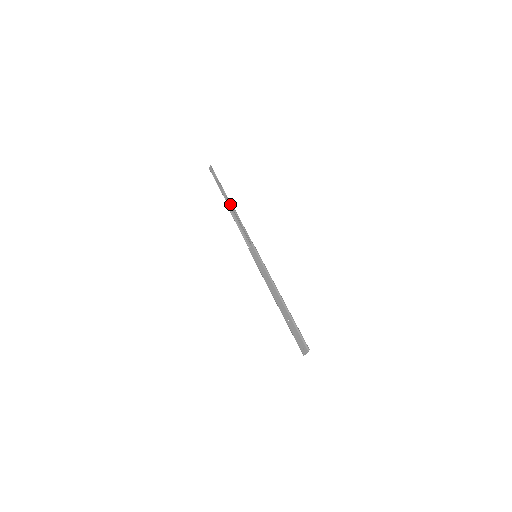
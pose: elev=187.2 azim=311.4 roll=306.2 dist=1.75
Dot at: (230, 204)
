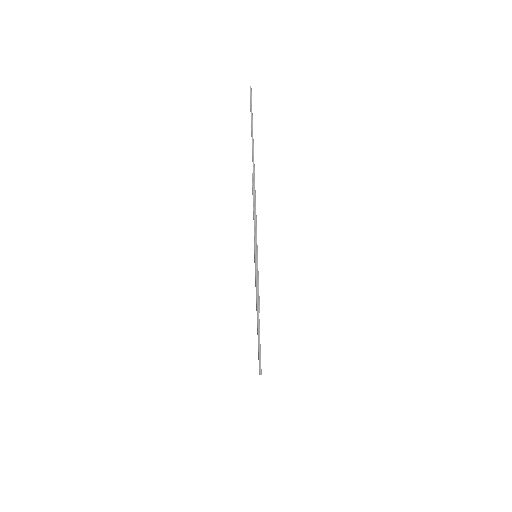
Dot at: (254, 168)
